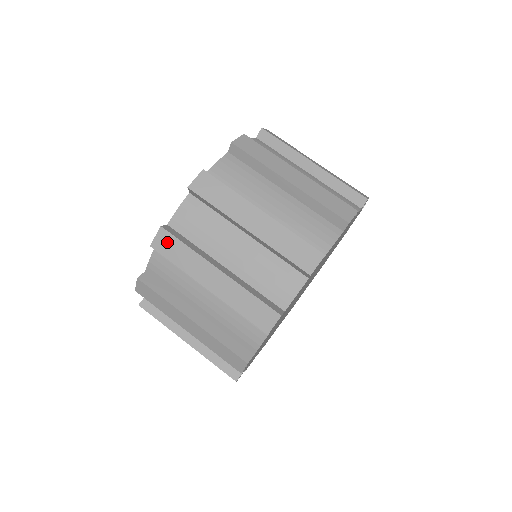
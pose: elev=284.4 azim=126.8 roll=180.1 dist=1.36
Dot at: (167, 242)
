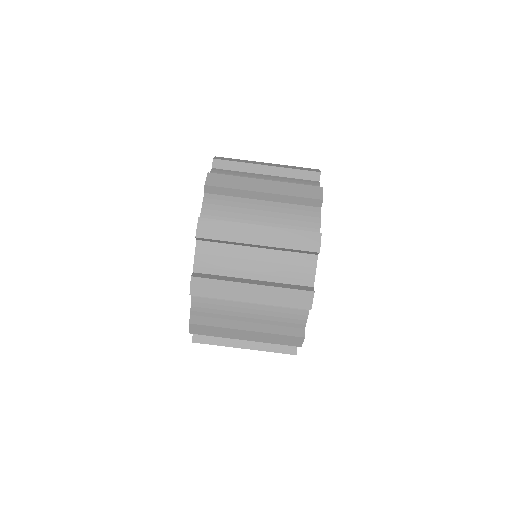
Dot at: (209, 227)
